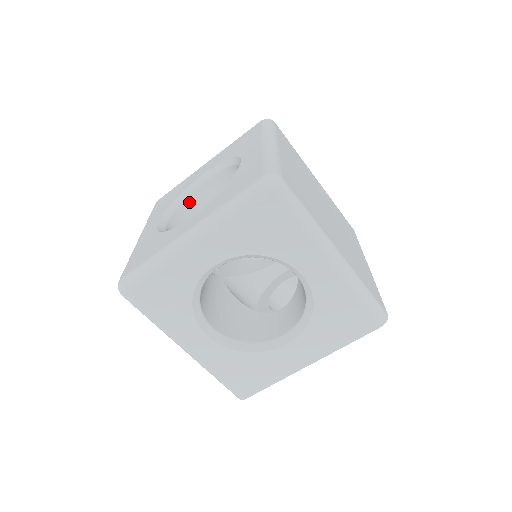
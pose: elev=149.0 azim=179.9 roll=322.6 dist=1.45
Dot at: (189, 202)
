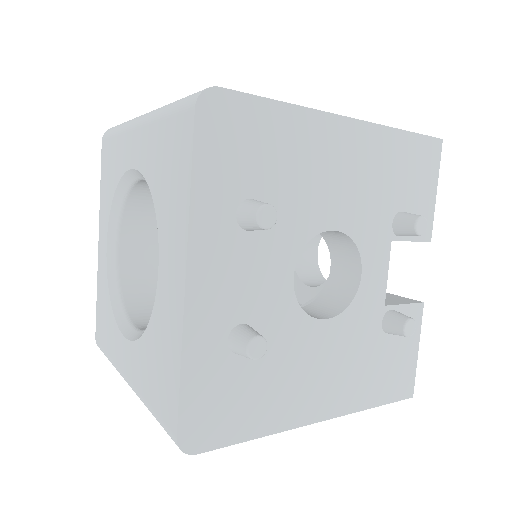
Dot at: occluded
